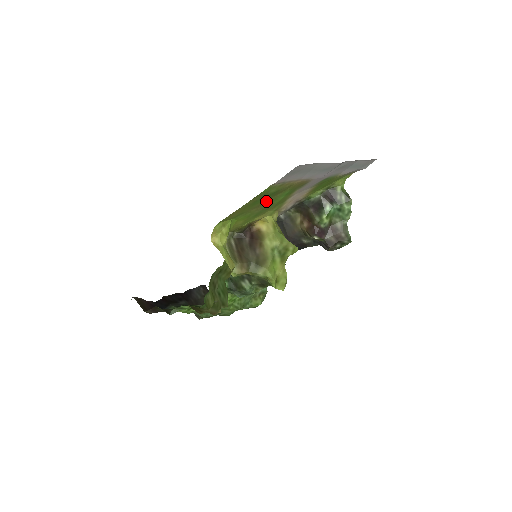
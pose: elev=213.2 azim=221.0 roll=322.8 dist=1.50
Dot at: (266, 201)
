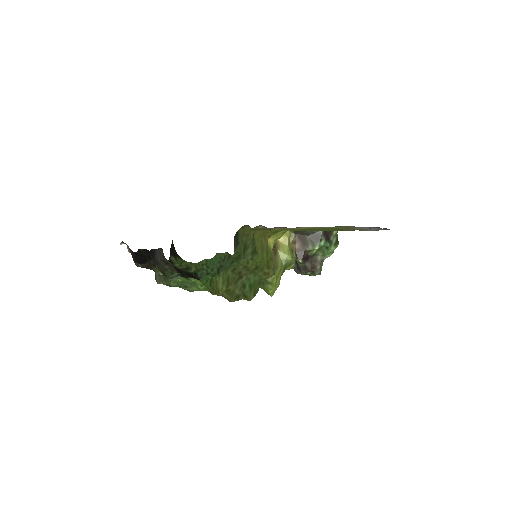
Dot at: (321, 229)
